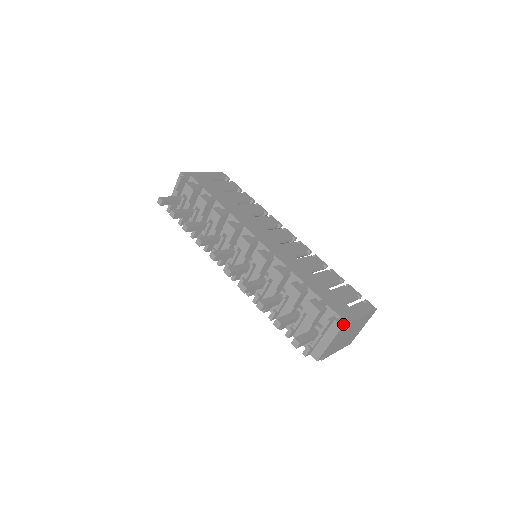
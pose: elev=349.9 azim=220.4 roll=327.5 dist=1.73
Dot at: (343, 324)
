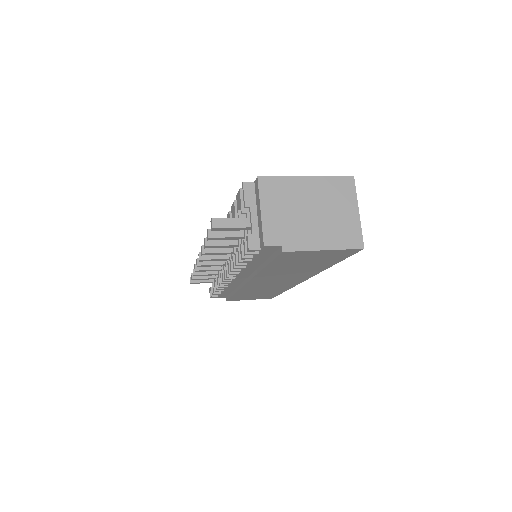
Dot at: (261, 177)
